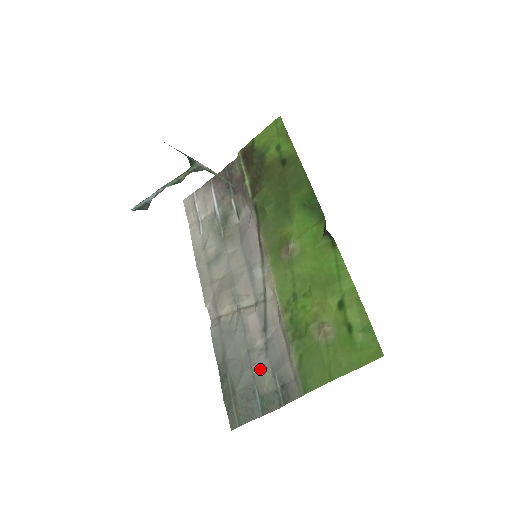
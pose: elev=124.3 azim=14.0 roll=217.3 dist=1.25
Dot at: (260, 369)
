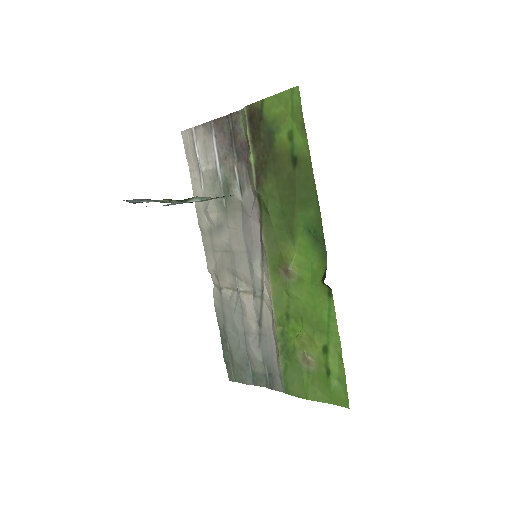
Dot at: (253, 354)
